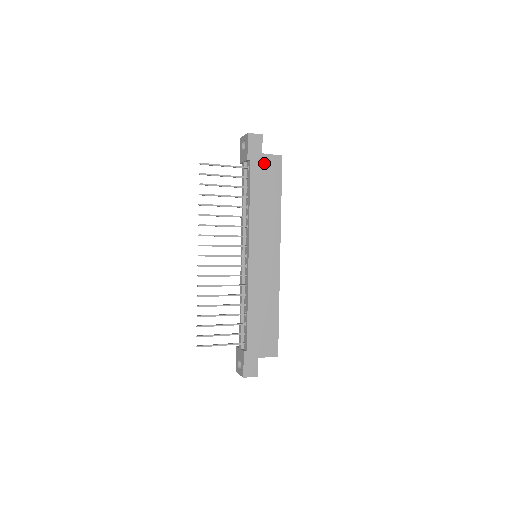
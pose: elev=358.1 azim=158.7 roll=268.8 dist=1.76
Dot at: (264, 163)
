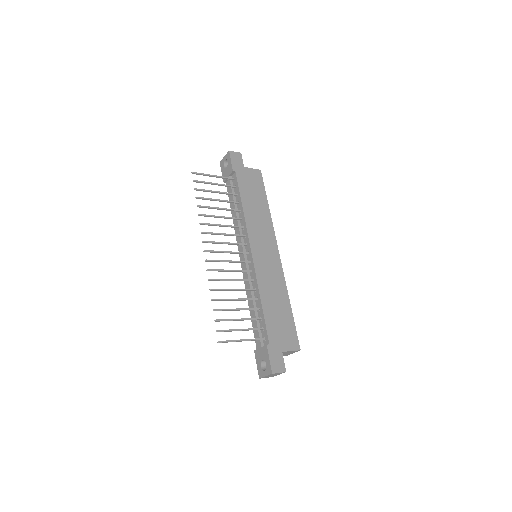
Dot at: (247, 174)
